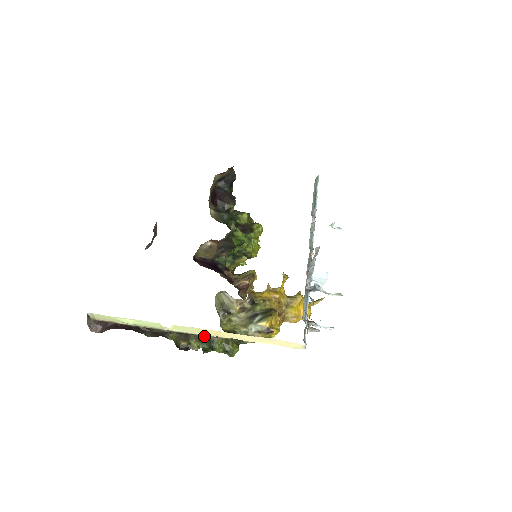
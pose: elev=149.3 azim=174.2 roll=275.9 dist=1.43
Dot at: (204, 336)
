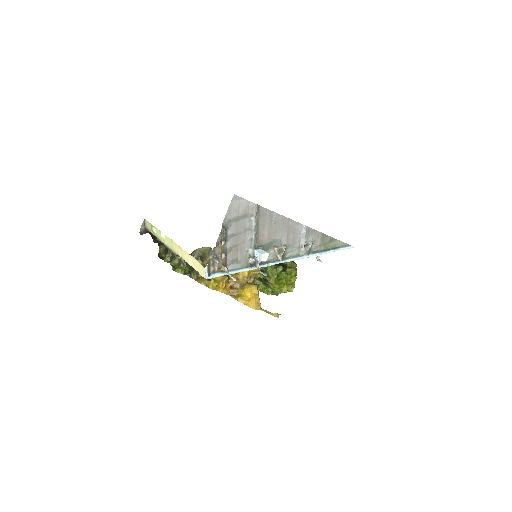
Dot at: (173, 253)
